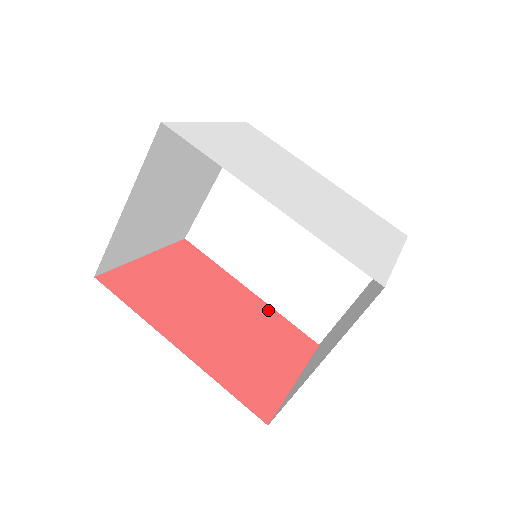
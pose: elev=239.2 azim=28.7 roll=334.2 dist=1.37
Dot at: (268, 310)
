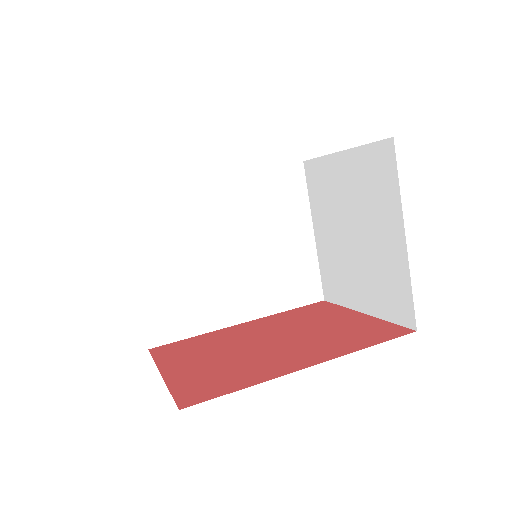
Dot at: (273, 317)
